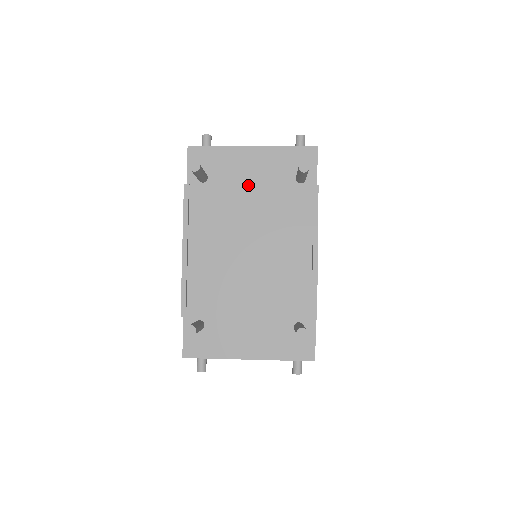
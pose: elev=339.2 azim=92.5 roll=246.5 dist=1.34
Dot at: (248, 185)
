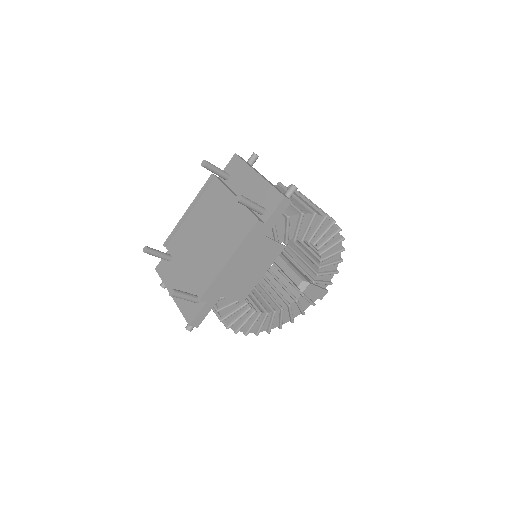
Dot at: (234, 195)
